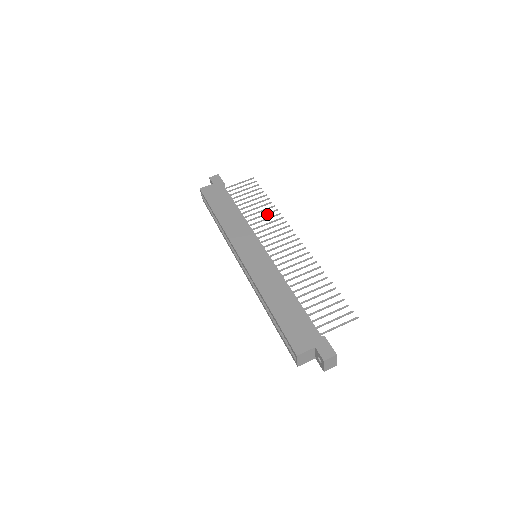
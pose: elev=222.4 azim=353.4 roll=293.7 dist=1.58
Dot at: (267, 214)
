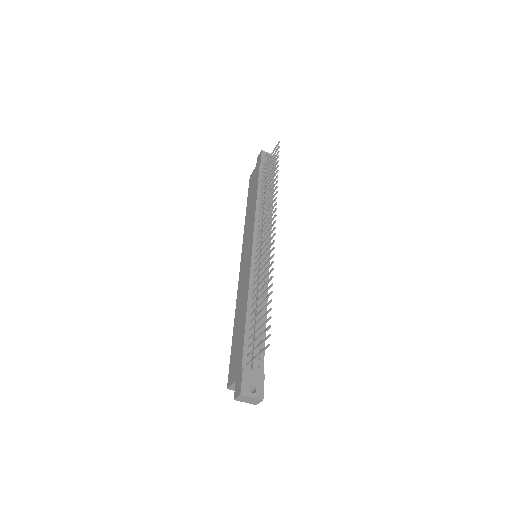
Dot at: (271, 195)
